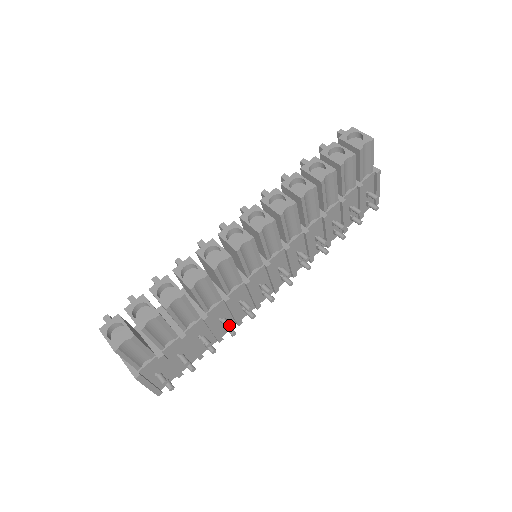
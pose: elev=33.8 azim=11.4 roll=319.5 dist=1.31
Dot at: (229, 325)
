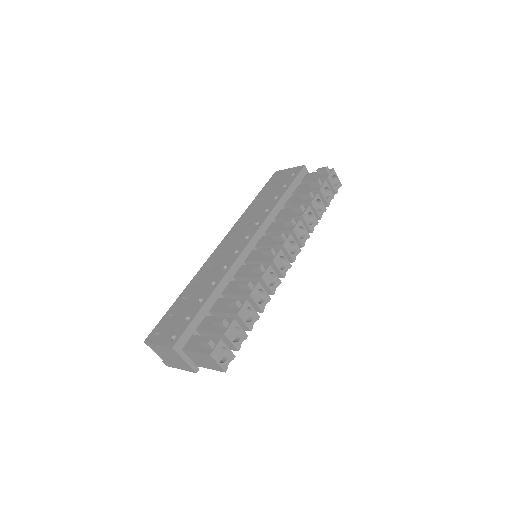
Dot at: occluded
